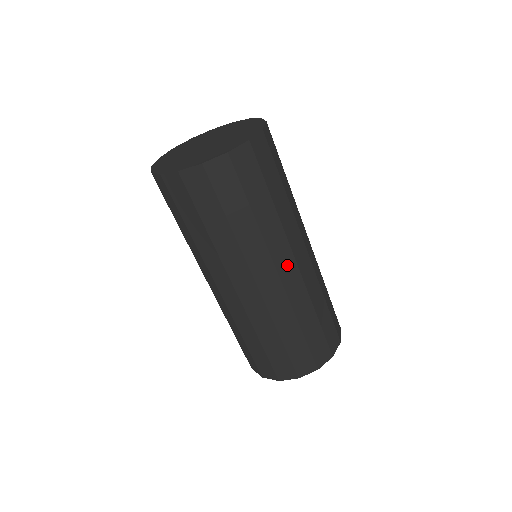
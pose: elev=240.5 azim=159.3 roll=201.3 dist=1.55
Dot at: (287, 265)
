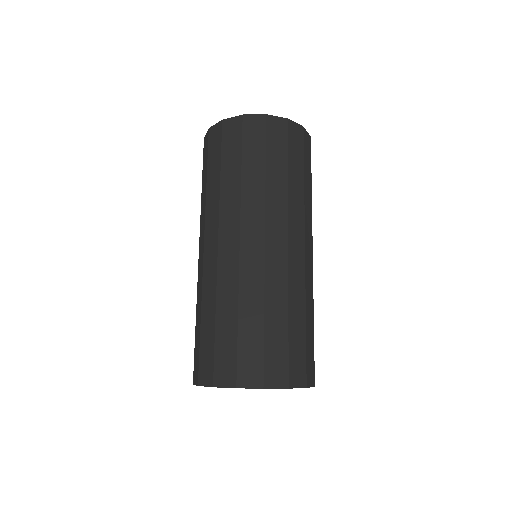
Dot at: (309, 246)
